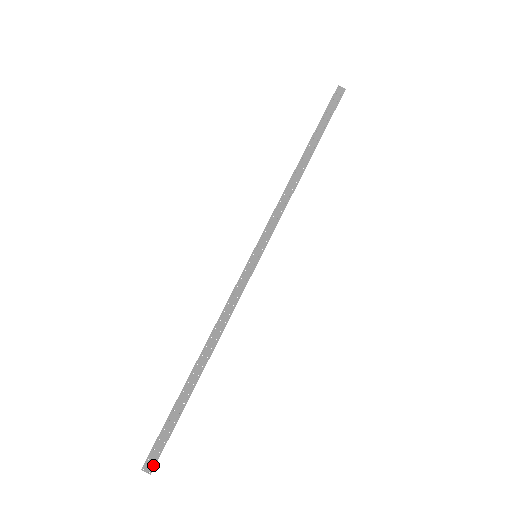
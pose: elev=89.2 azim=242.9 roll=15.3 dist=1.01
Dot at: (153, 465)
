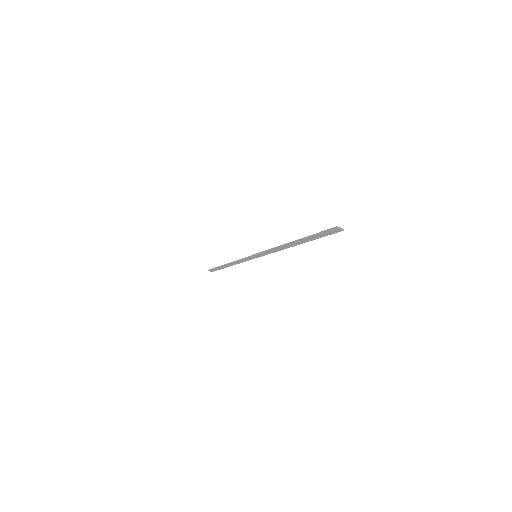
Dot at: occluded
